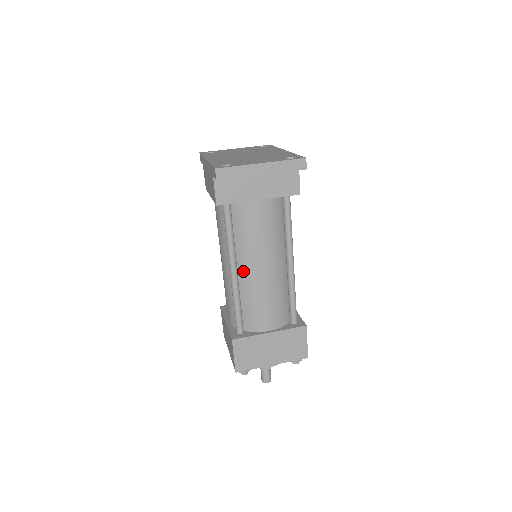
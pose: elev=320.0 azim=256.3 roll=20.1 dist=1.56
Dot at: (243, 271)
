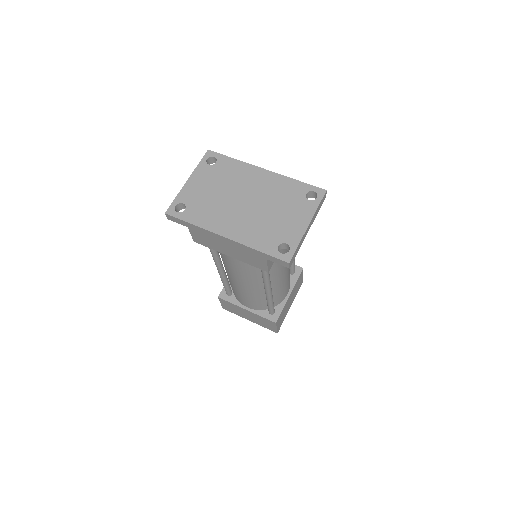
Dot at: (273, 283)
